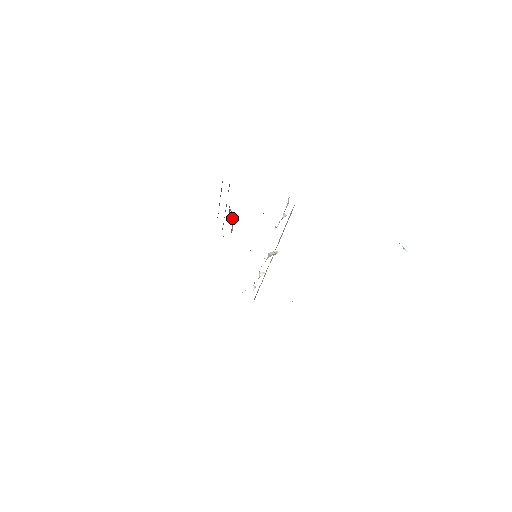
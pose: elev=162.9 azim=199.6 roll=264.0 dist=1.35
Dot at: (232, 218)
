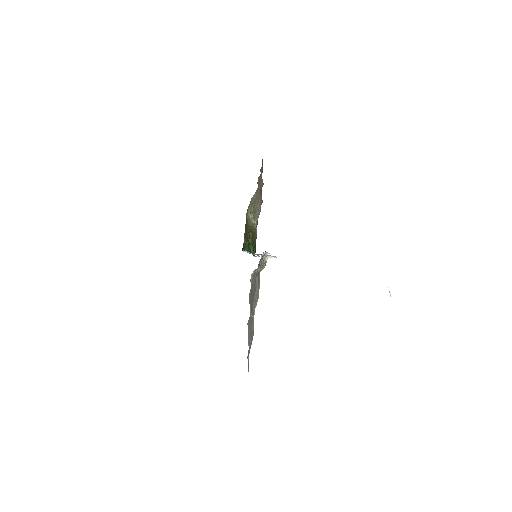
Dot at: (252, 215)
